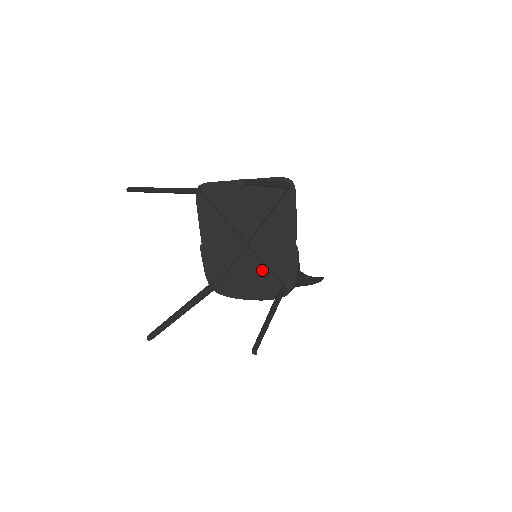
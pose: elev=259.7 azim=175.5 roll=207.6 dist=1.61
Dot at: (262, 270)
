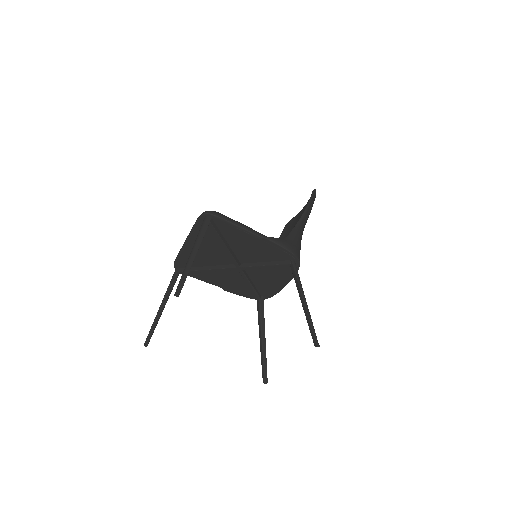
Dot at: occluded
